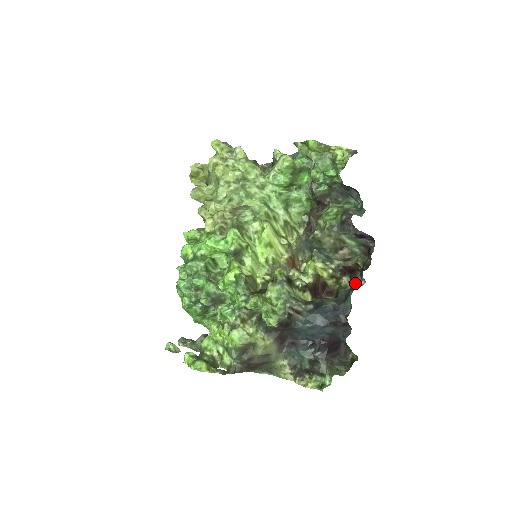
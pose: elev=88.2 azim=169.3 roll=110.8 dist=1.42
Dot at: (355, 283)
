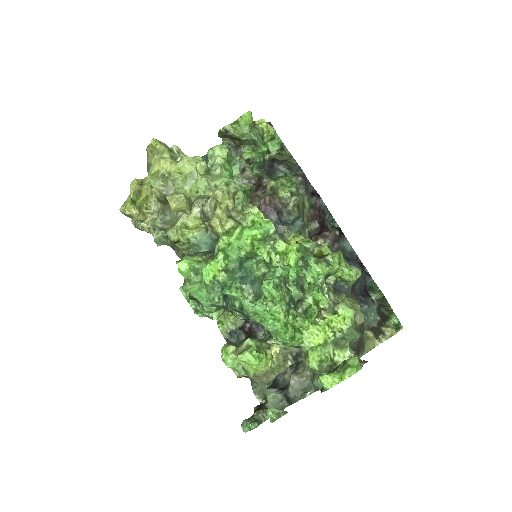
Dot at: (333, 237)
